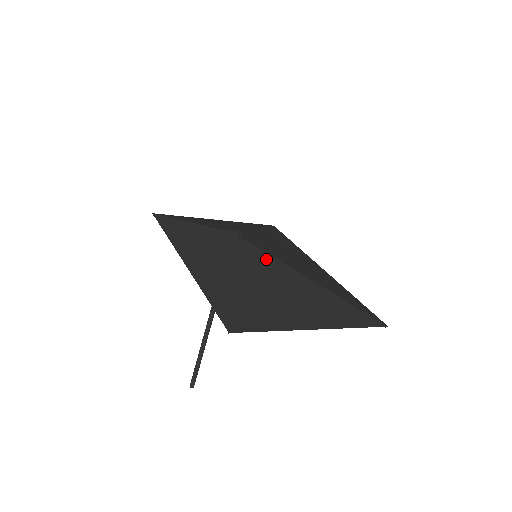
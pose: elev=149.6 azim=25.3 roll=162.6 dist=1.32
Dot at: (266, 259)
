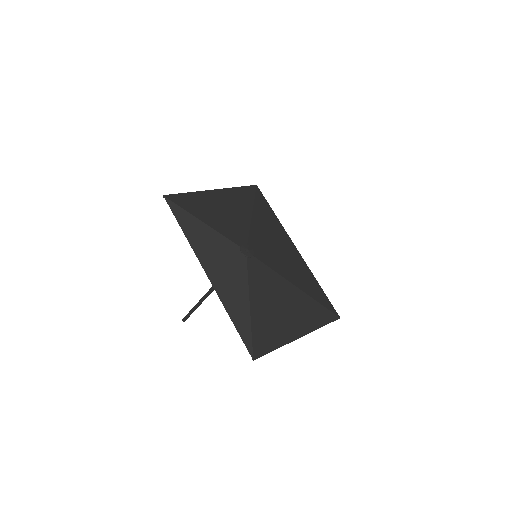
Dot at: (270, 275)
